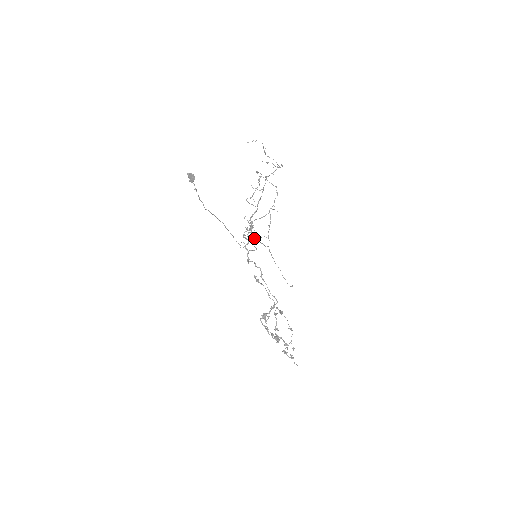
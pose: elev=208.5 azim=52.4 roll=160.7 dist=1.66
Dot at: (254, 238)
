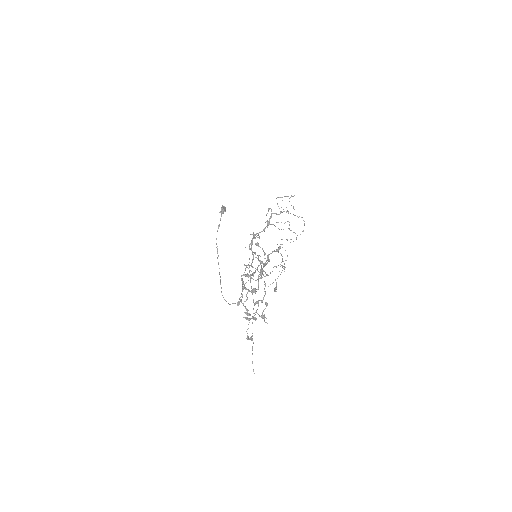
Dot at: (253, 267)
